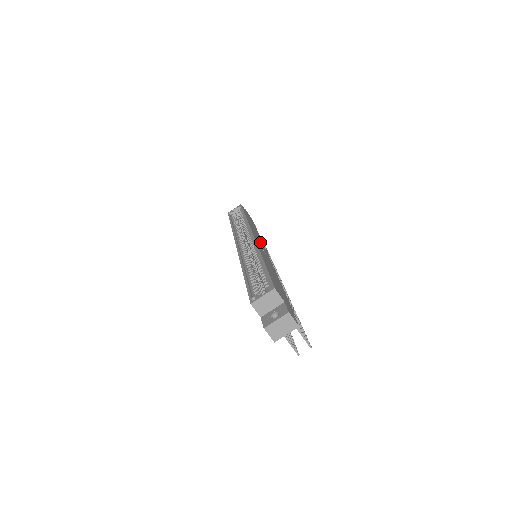
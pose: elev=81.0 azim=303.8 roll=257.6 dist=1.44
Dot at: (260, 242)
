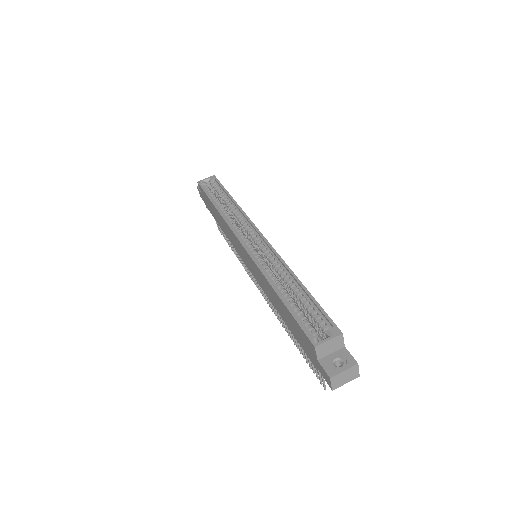
Dot at: occluded
